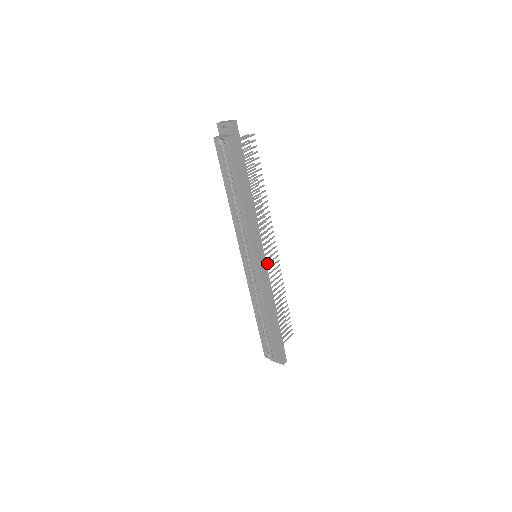
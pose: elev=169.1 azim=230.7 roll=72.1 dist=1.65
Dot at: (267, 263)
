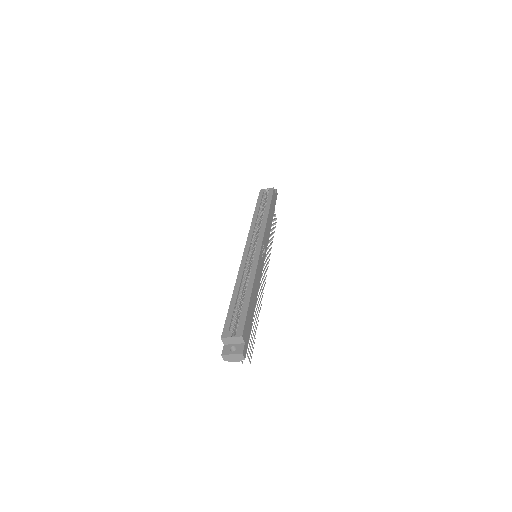
Dot at: occluded
